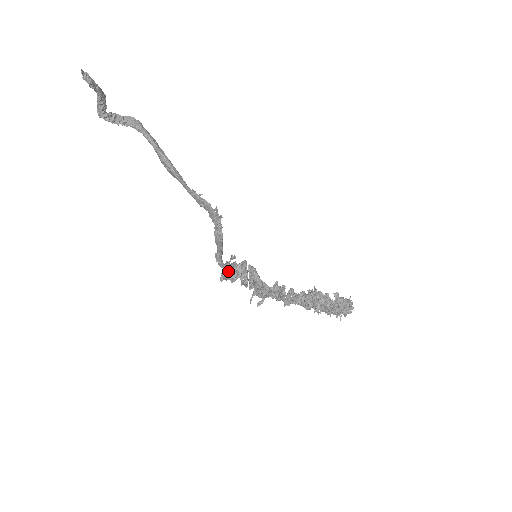
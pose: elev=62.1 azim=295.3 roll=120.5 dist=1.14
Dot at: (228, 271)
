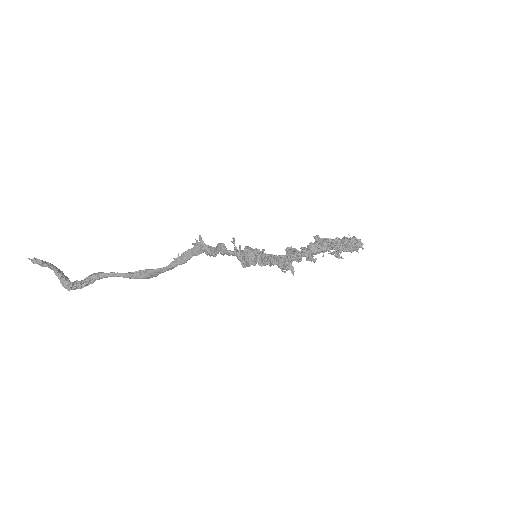
Dot at: (242, 256)
